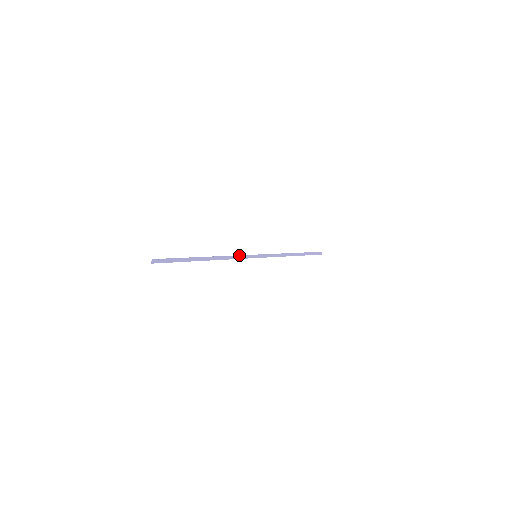
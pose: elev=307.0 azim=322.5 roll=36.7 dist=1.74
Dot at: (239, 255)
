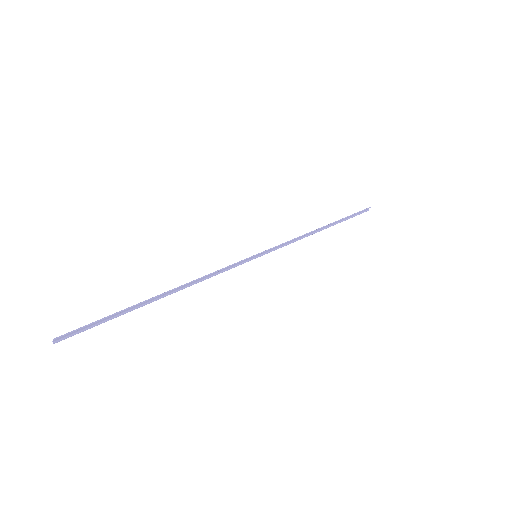
Dot at: (224, 268)
